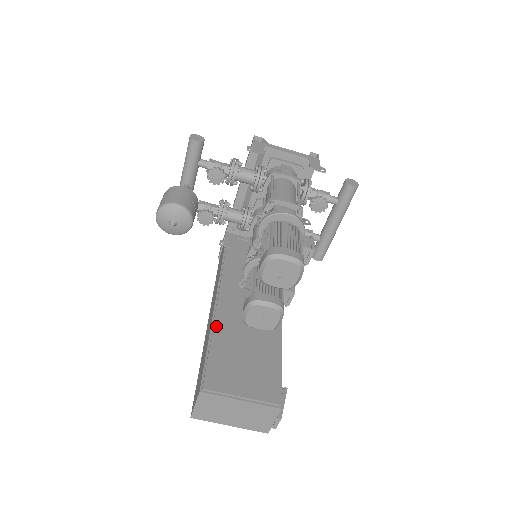
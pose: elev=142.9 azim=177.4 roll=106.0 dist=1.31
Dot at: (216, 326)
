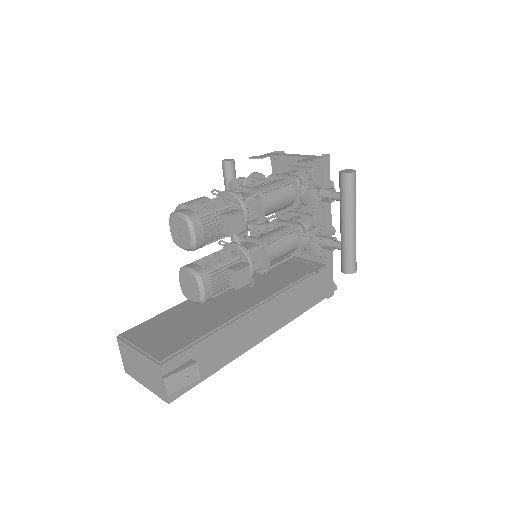
Dot at: (181, 304)
